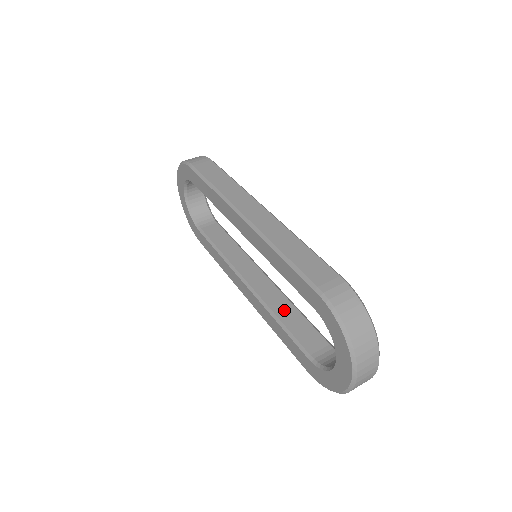
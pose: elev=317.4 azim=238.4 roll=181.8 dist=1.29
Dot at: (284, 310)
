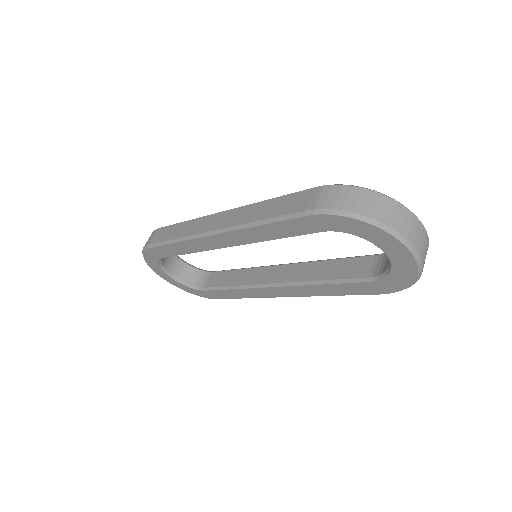
Dot at: (317, 271)
